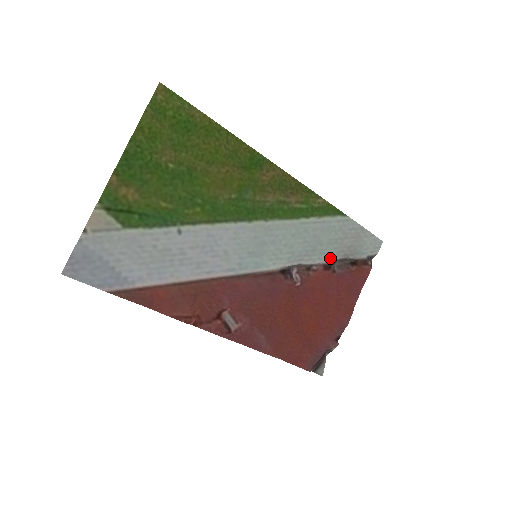
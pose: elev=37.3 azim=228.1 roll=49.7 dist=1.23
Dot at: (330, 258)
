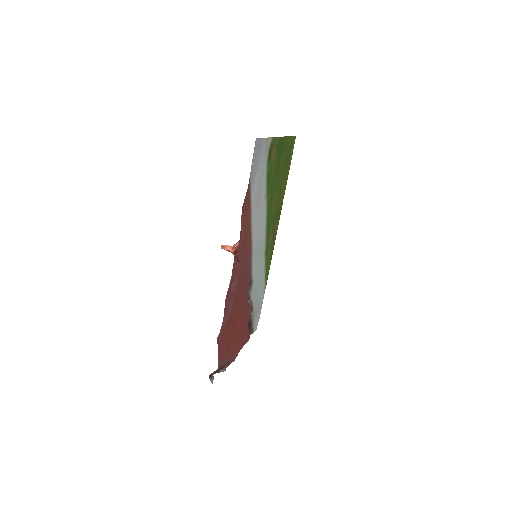
Dot at: (253, 305)
